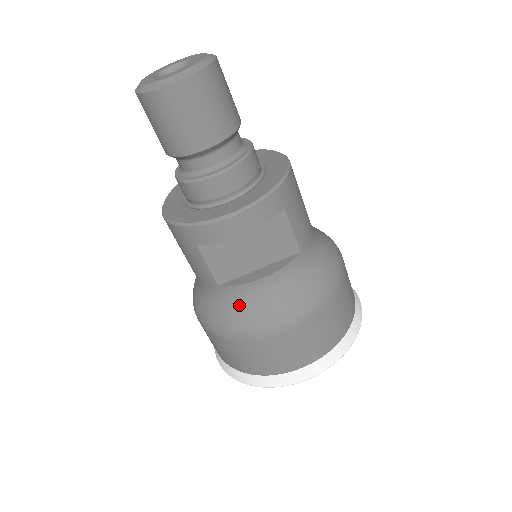
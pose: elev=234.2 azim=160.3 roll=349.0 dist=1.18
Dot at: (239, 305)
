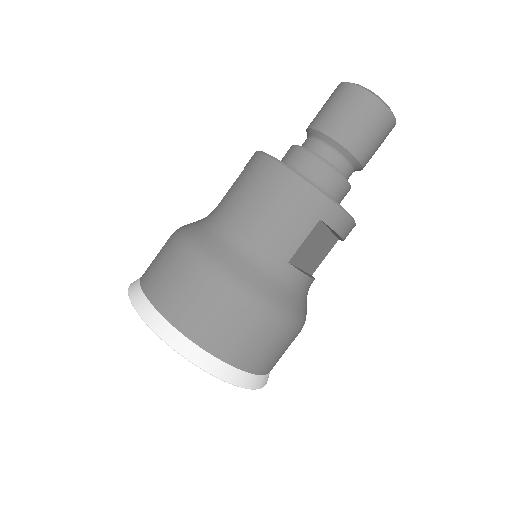
Dot at: (290, 289)
